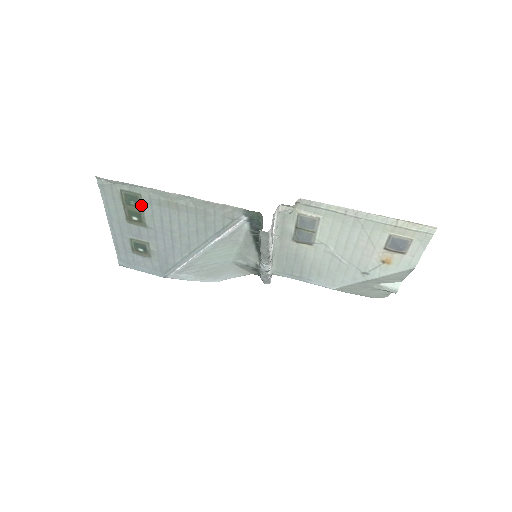
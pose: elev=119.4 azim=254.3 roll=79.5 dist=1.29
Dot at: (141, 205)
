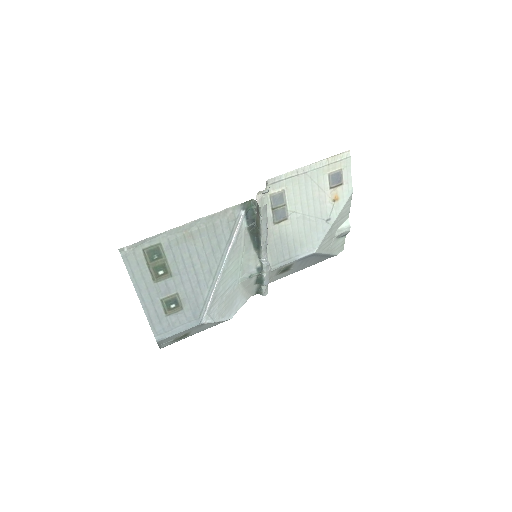
Dot at: (163, 254)
